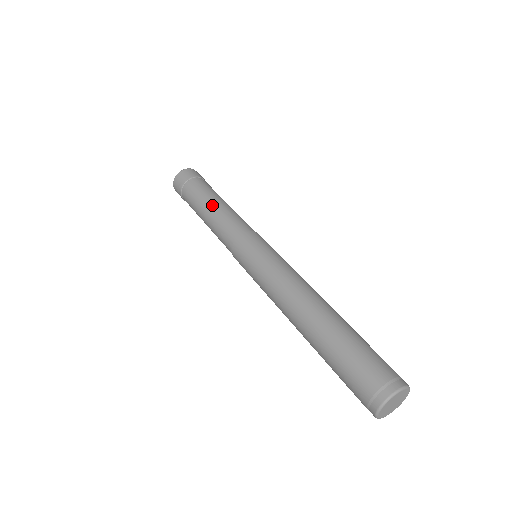
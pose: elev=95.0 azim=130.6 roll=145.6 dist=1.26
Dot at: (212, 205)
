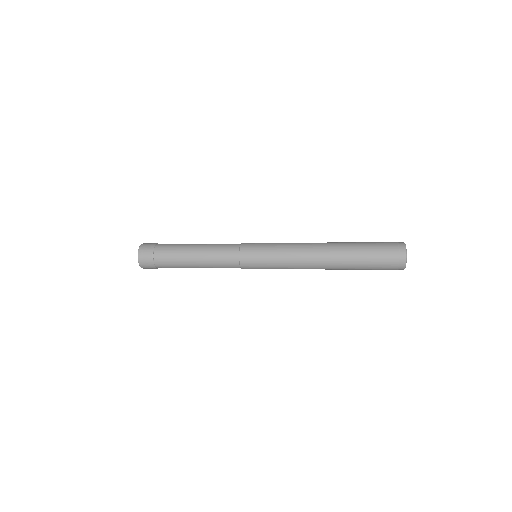
Dot at: (196, 265)
